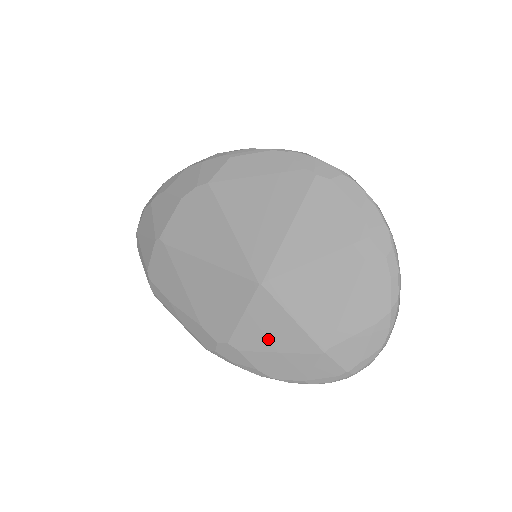
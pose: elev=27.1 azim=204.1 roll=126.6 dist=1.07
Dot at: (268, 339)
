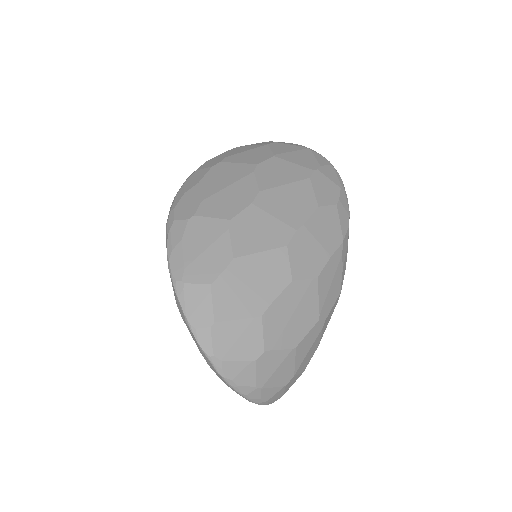
Dot at: occluded
